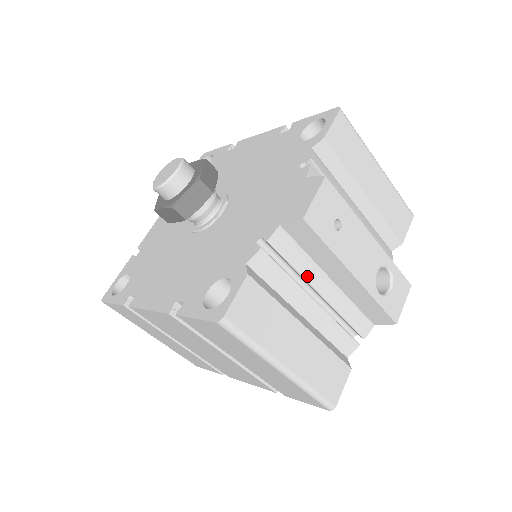
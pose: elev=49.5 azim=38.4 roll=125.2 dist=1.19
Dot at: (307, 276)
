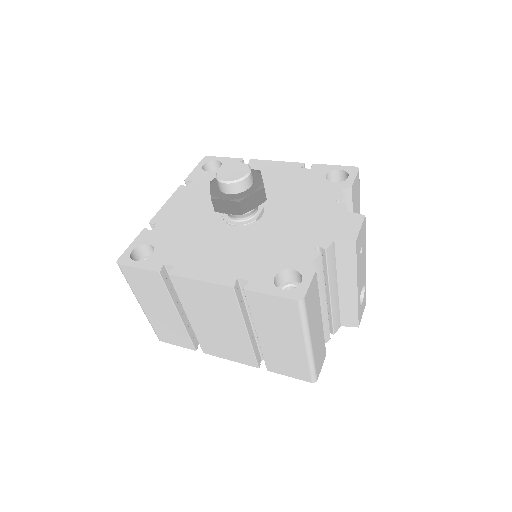
Dot at: (330, 281)
